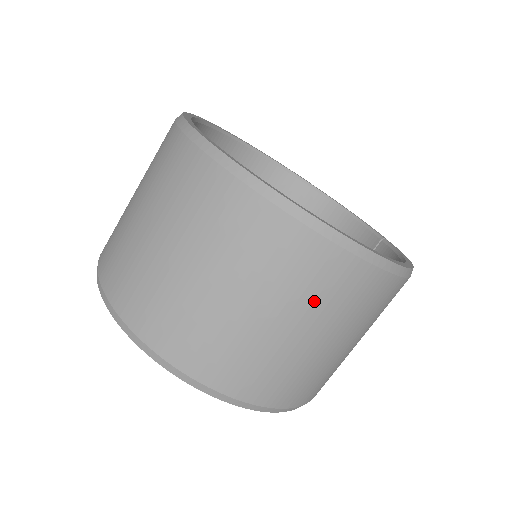
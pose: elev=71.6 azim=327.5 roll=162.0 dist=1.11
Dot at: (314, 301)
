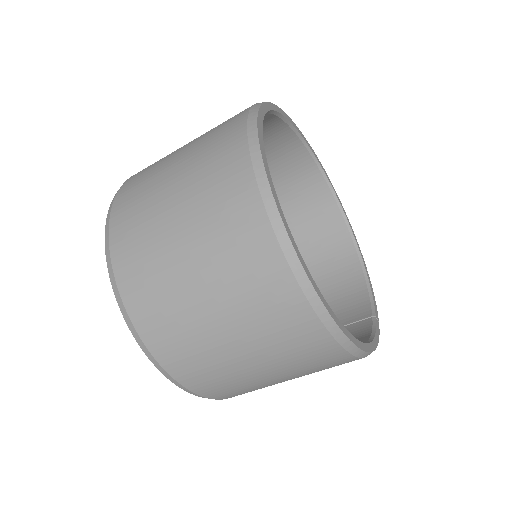
Dot at: (252, 313)
